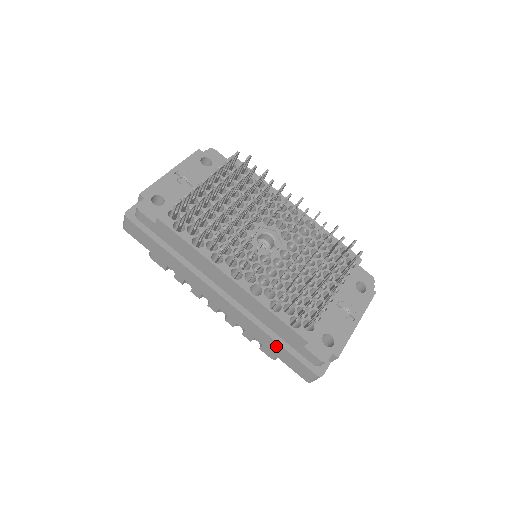
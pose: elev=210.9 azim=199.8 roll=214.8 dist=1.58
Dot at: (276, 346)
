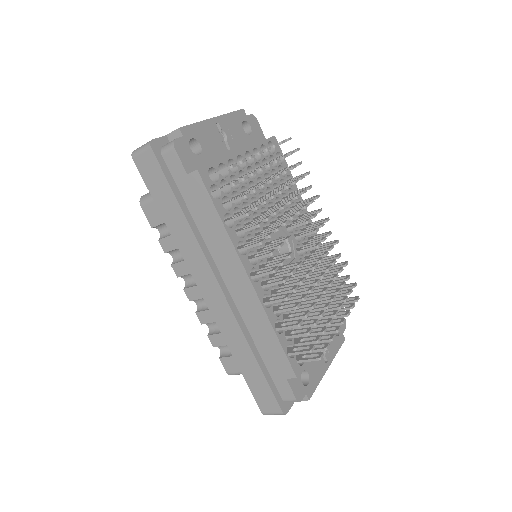
Dot at: (253, 367)
